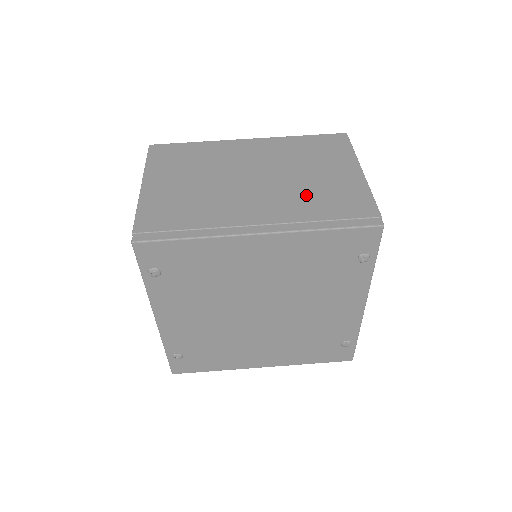
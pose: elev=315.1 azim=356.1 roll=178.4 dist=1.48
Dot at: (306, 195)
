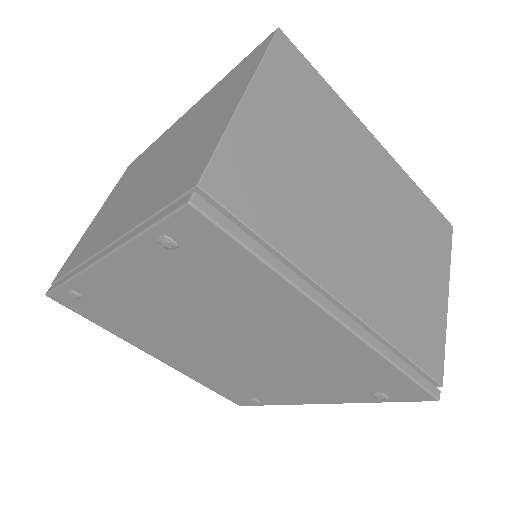
Dot at: (398, 293)
